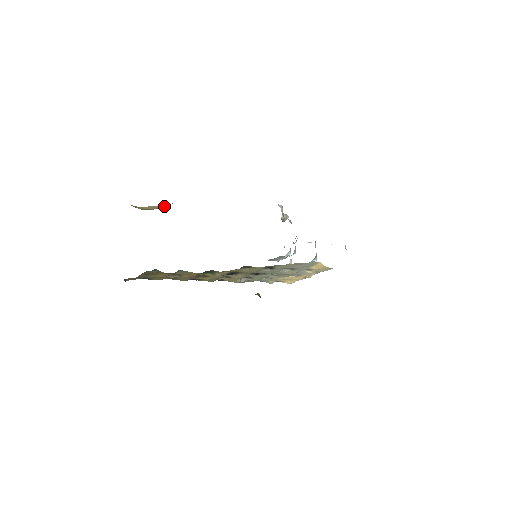
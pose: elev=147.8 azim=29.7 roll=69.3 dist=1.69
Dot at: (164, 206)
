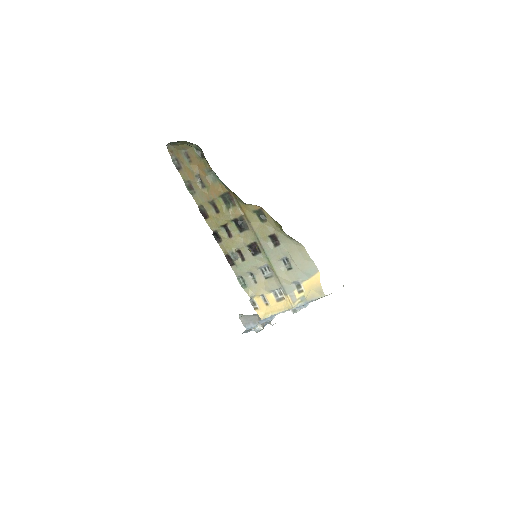
Dot at: occluded
